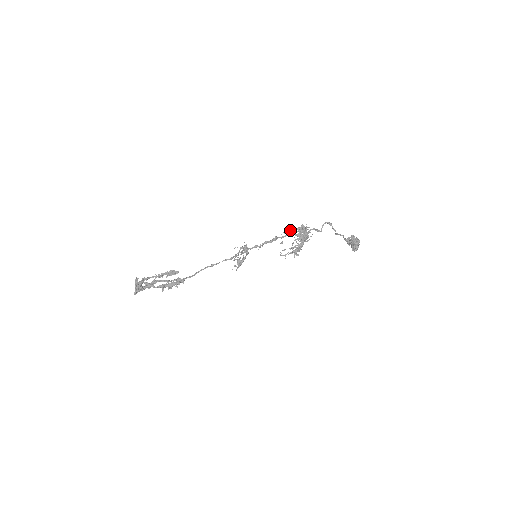
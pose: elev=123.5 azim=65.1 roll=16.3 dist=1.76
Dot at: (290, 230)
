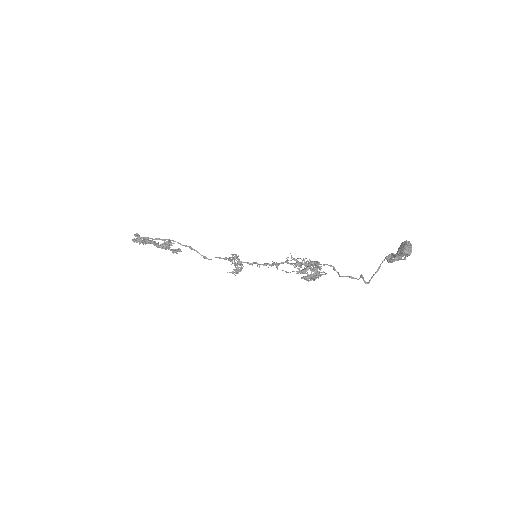
Dot at: occluded
